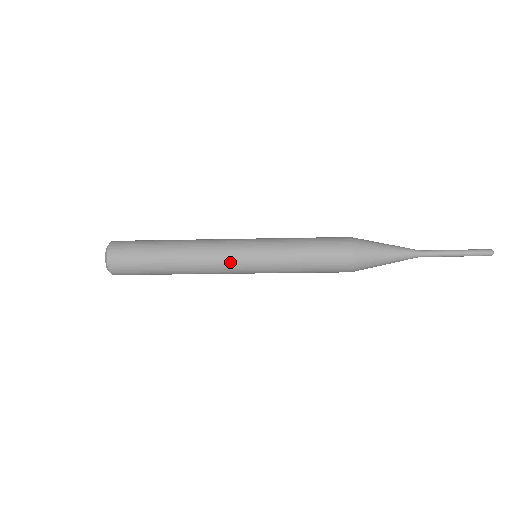
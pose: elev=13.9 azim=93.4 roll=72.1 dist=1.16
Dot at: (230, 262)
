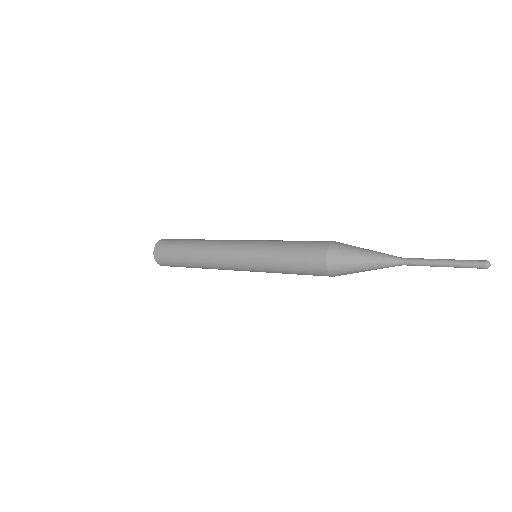
Dot at: (230, 249)
